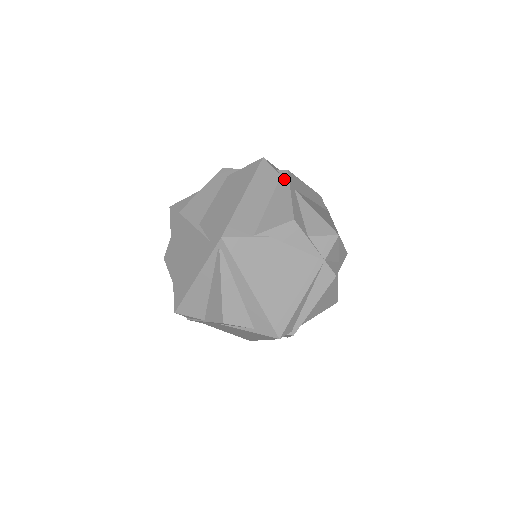
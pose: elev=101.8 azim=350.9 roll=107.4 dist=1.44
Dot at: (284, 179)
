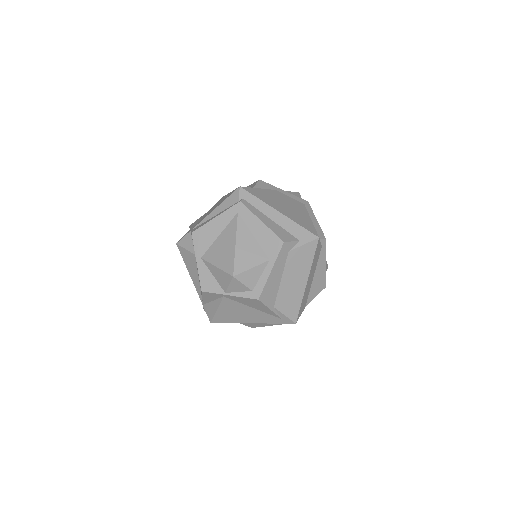
Dot at: (323, 250)
